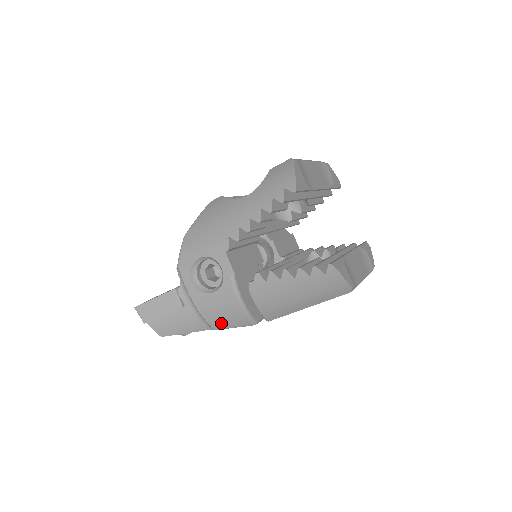
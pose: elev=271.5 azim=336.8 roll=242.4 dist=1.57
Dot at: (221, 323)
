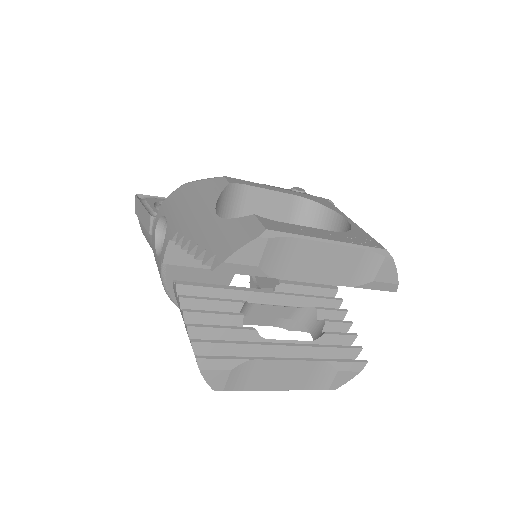
Dot at: occluded
